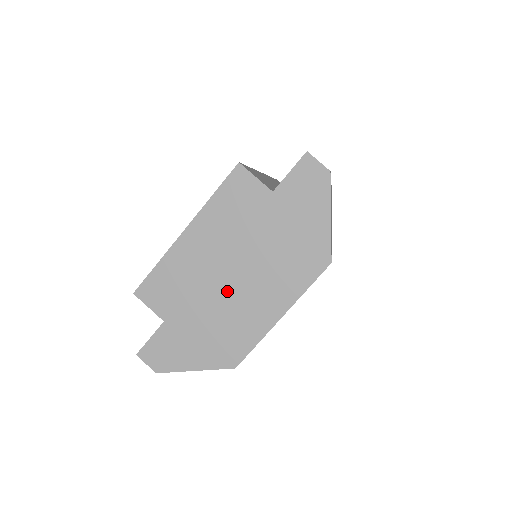
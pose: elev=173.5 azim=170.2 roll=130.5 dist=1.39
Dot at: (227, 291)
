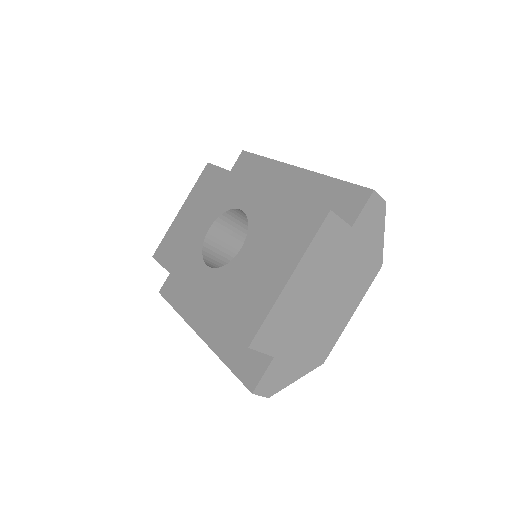
Dot at: (320, 313)
